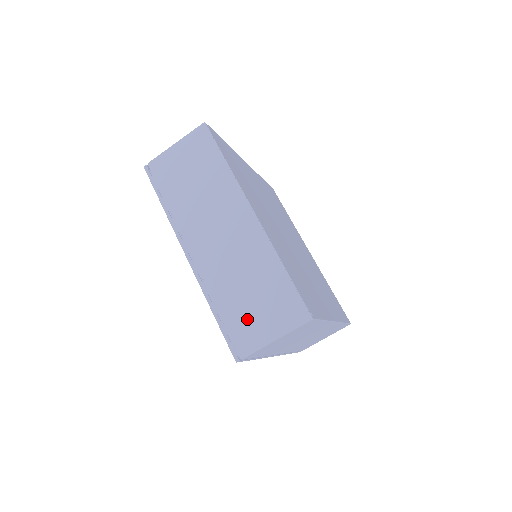
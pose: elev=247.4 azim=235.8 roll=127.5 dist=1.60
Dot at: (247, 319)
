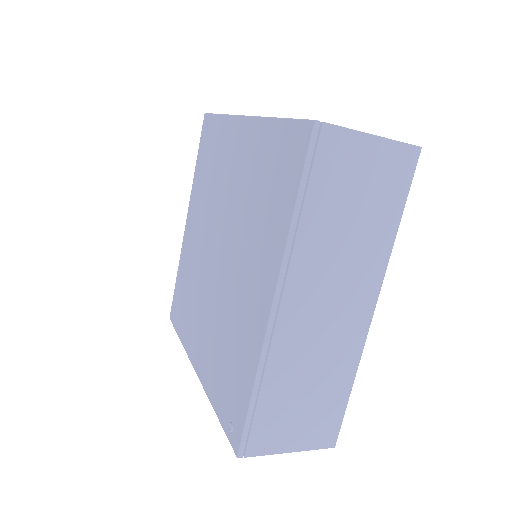
Dot at: (282, 420)
